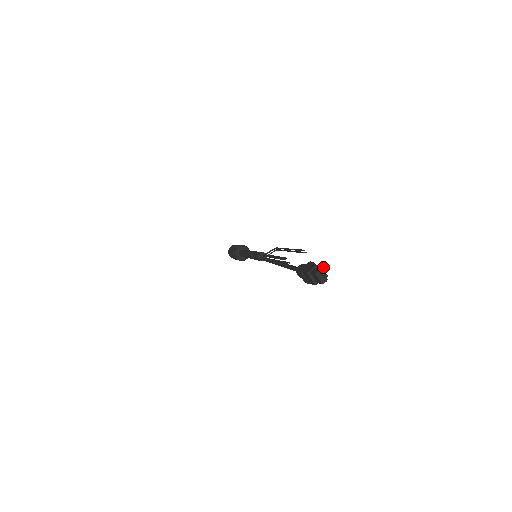
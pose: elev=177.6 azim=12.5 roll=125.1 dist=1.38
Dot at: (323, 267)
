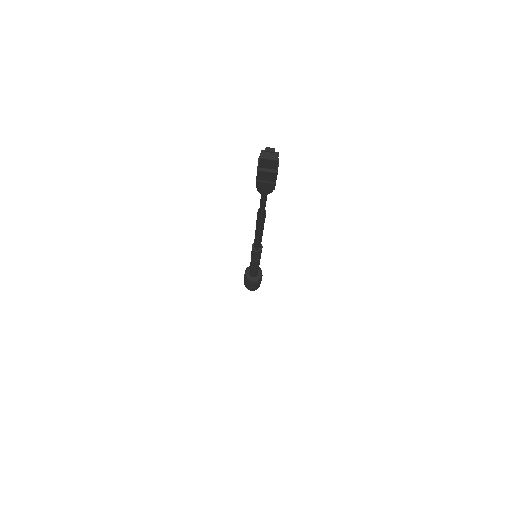
Dot at: occluded
